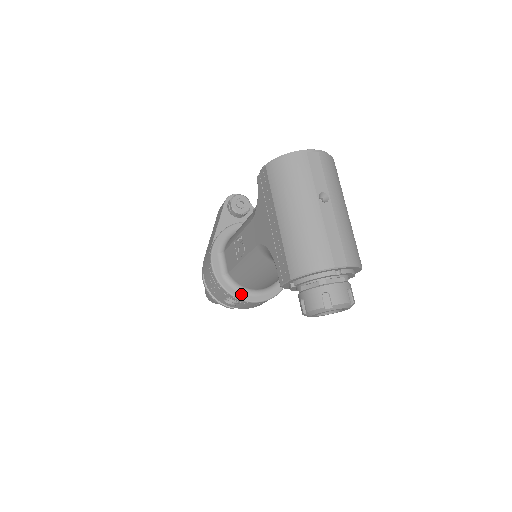
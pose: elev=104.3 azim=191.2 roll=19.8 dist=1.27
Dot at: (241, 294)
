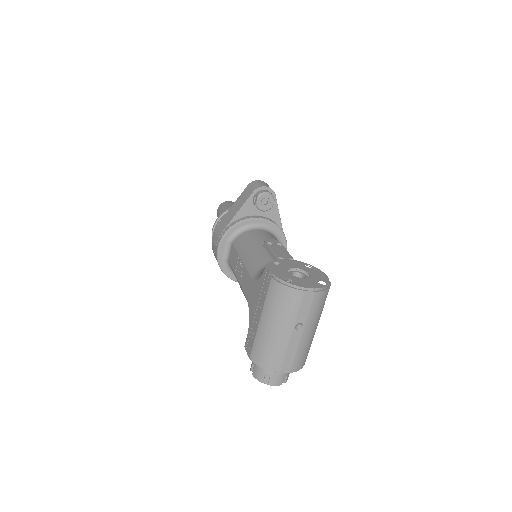
Dot at: (232, 275)
